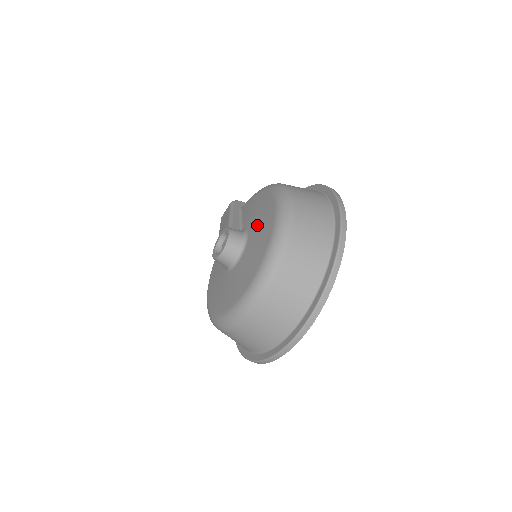
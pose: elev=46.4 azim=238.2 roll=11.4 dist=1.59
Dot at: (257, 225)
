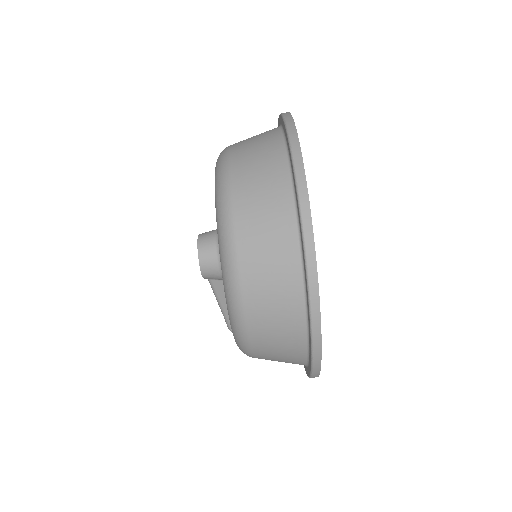
Dot at: occluded
